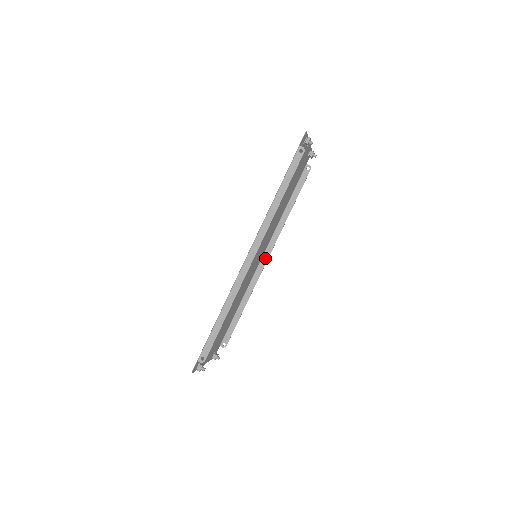
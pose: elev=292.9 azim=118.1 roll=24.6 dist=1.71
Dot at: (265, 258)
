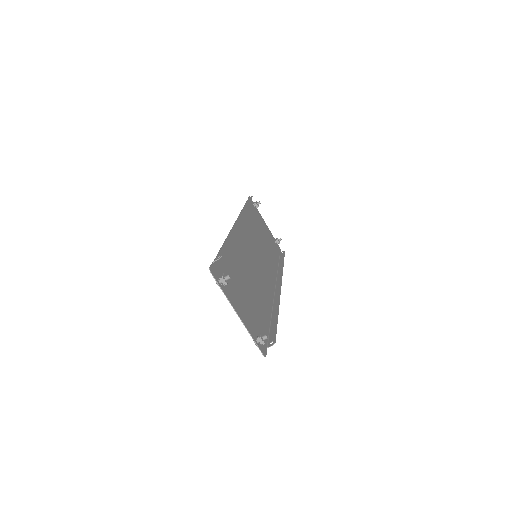
Dot at: occluded
